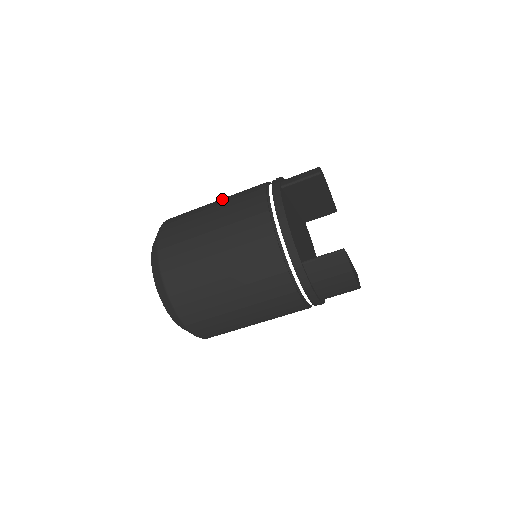
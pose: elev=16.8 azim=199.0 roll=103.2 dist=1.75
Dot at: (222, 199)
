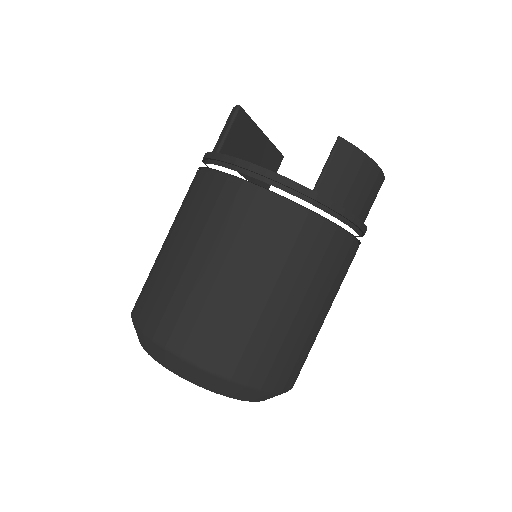
Dot at: occluded
